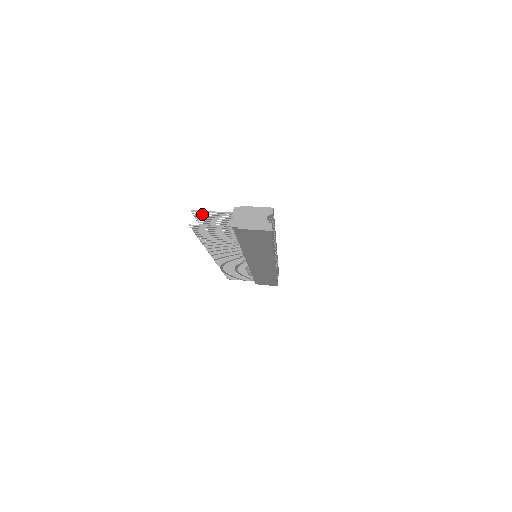
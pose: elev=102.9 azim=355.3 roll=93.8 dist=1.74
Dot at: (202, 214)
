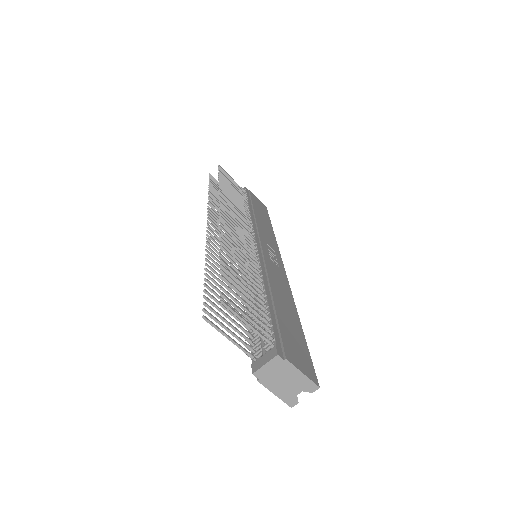
Dot at: (233, 306)
